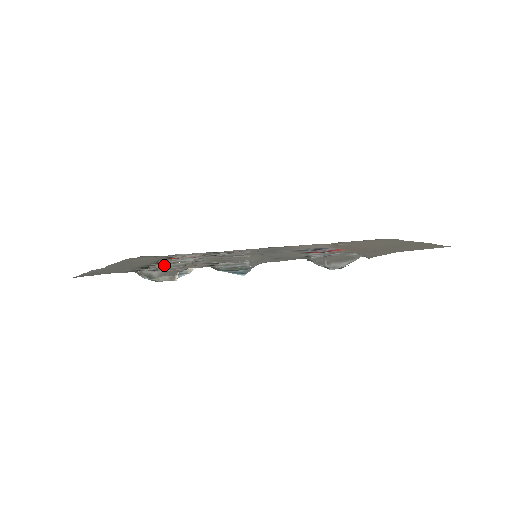
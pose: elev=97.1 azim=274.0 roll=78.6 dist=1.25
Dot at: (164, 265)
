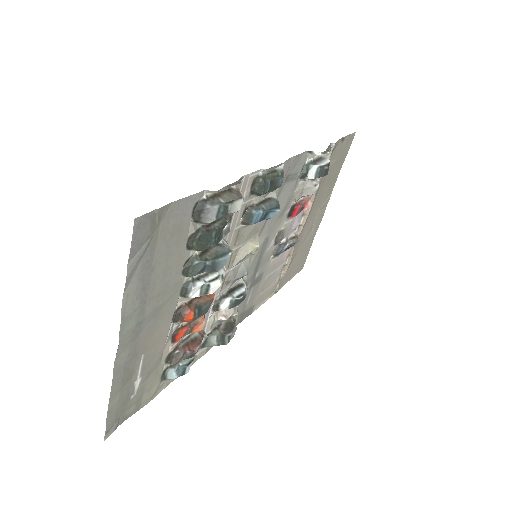
Dot at: occluded
